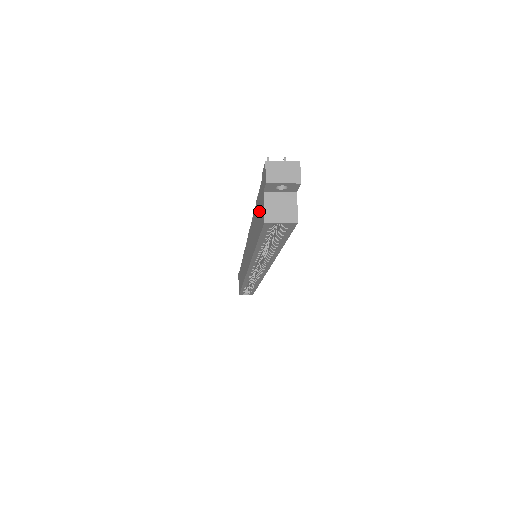
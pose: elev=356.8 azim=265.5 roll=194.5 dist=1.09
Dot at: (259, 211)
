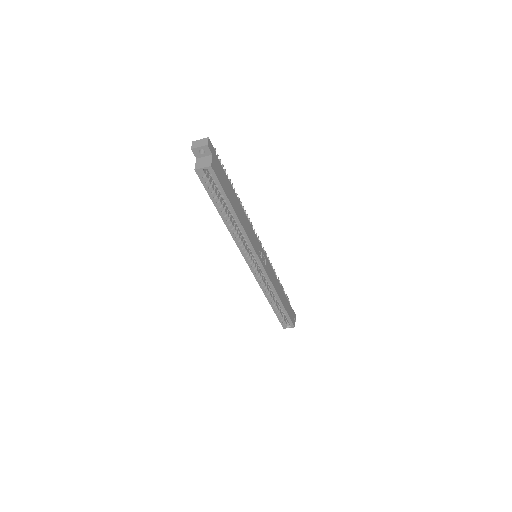
Dot at: occluded
